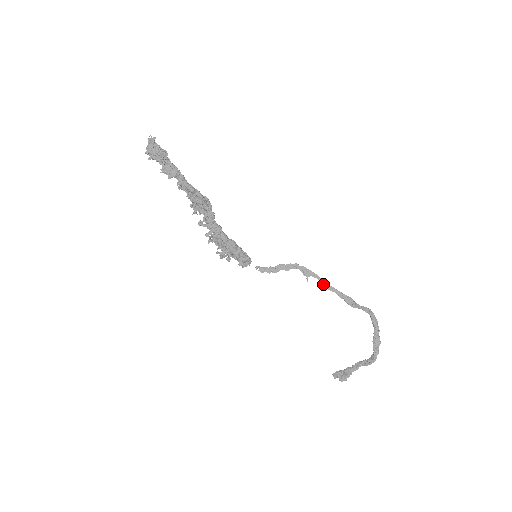
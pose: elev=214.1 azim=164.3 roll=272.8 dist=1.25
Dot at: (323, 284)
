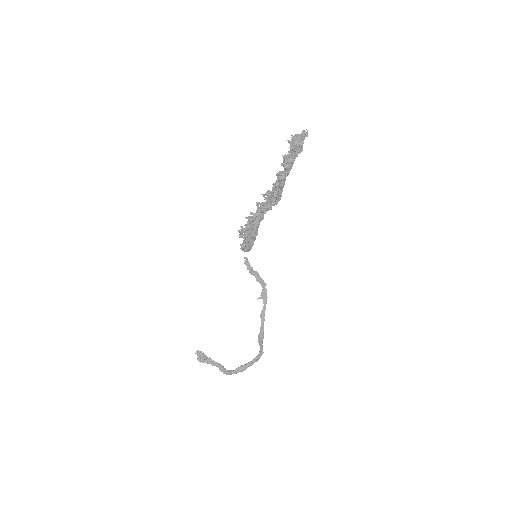
Dot at: (263, 312)
